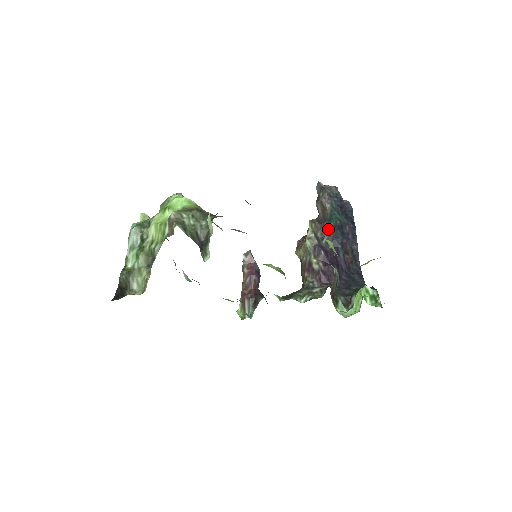
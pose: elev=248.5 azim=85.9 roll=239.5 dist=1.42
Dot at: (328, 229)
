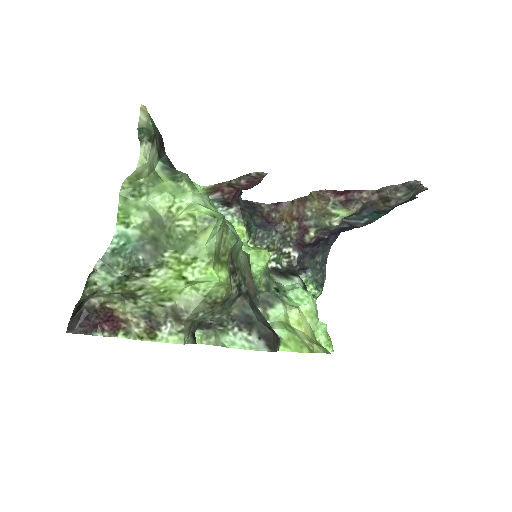
Dot at: (358, 221)
